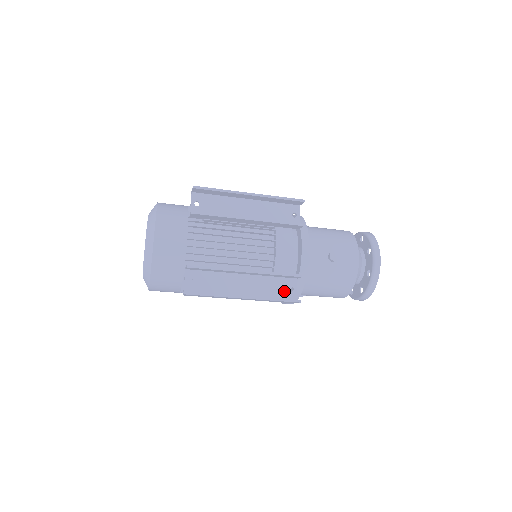
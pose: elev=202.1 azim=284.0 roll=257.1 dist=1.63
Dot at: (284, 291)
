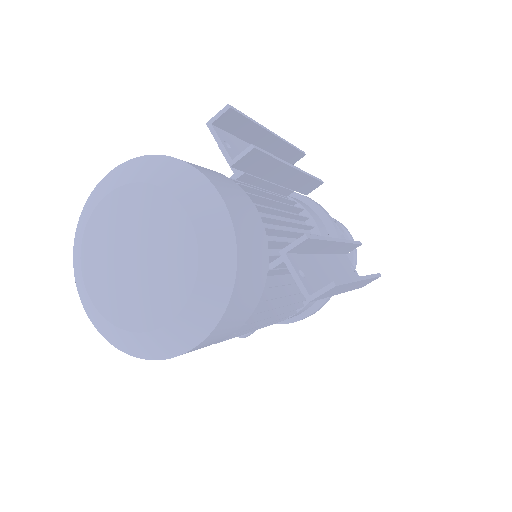
Dot at: (352, 272)
